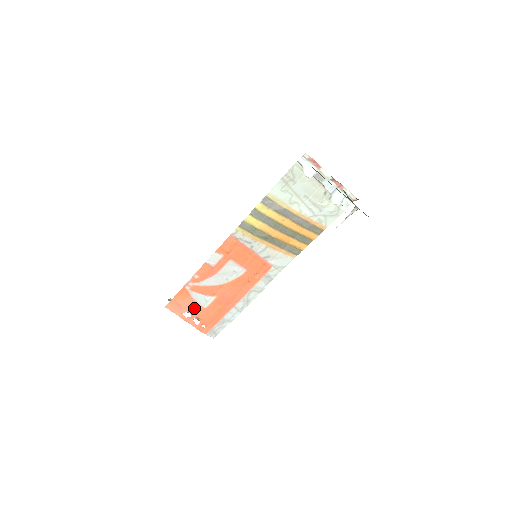
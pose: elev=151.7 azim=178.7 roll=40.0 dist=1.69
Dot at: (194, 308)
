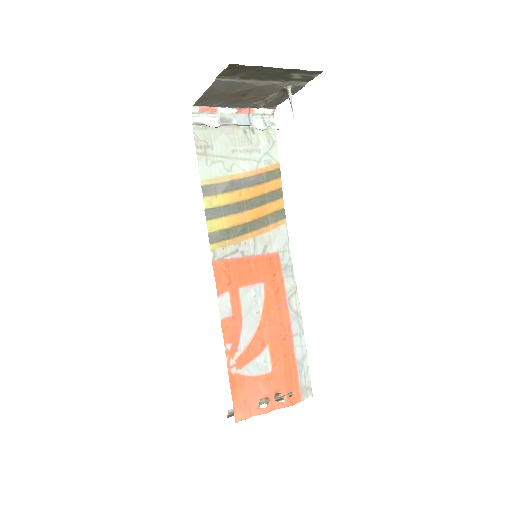
Dot at: (262, 386)
